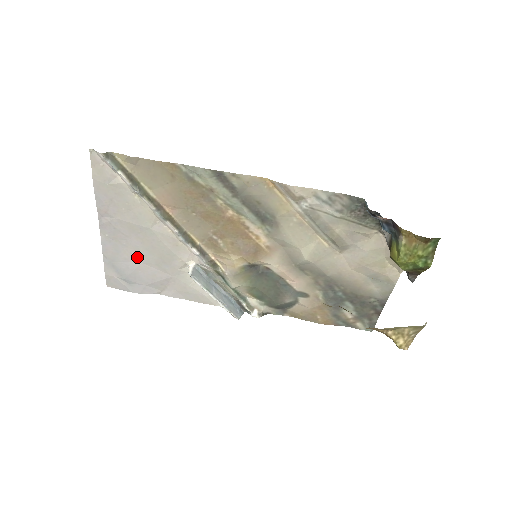
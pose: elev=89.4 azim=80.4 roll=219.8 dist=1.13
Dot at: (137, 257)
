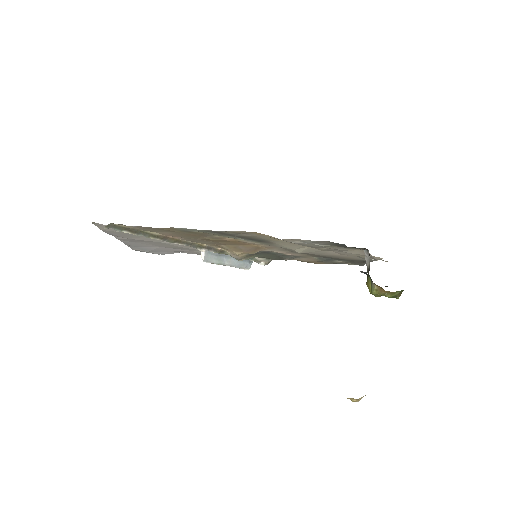
Dot at: (155, 245)
